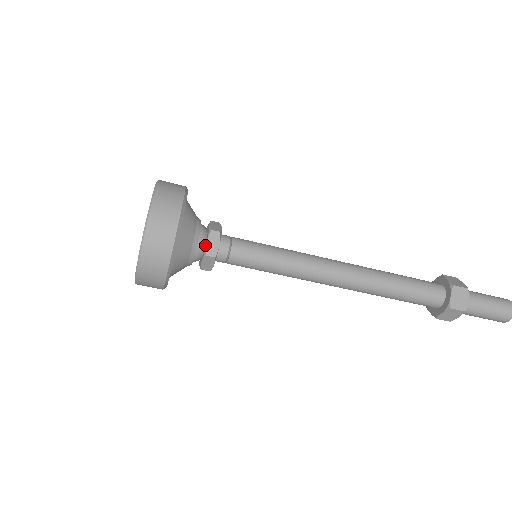
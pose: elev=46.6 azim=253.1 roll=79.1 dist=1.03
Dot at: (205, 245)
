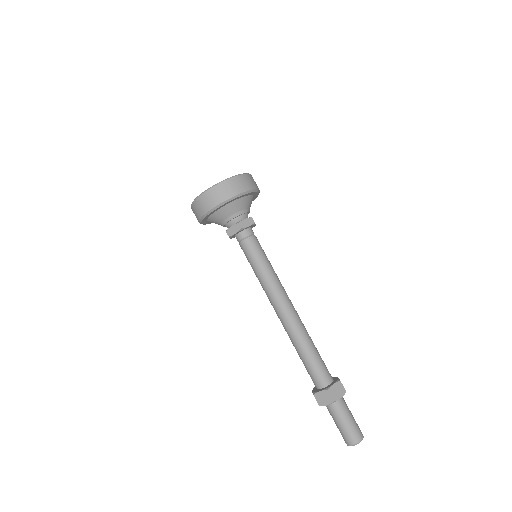
Dot at: occluded
